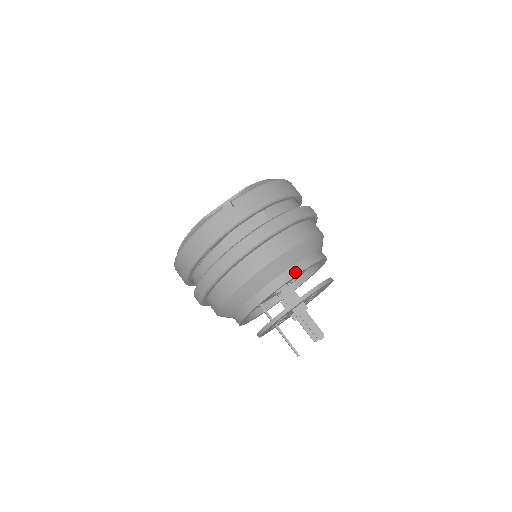
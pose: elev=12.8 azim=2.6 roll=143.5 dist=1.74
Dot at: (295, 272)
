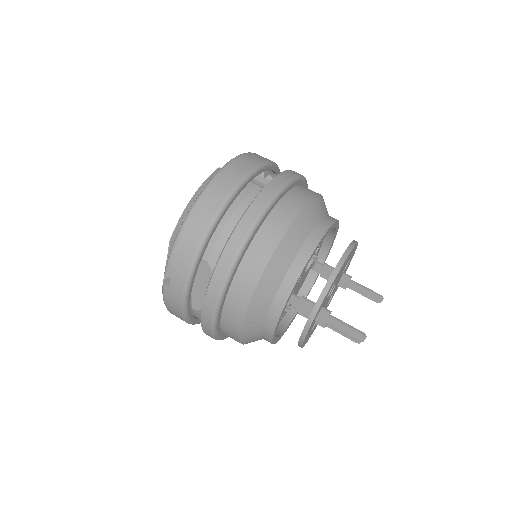
Dot at: (280, 305)
